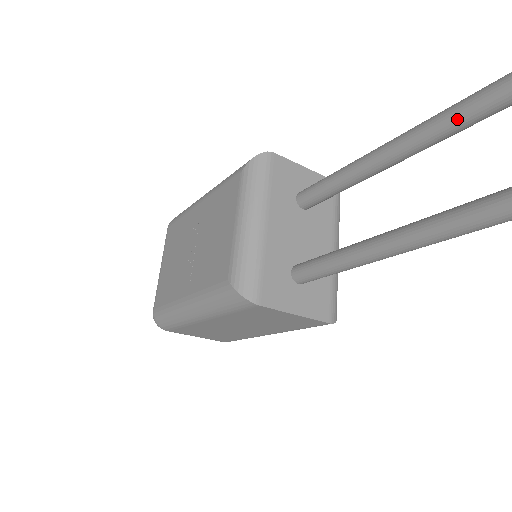
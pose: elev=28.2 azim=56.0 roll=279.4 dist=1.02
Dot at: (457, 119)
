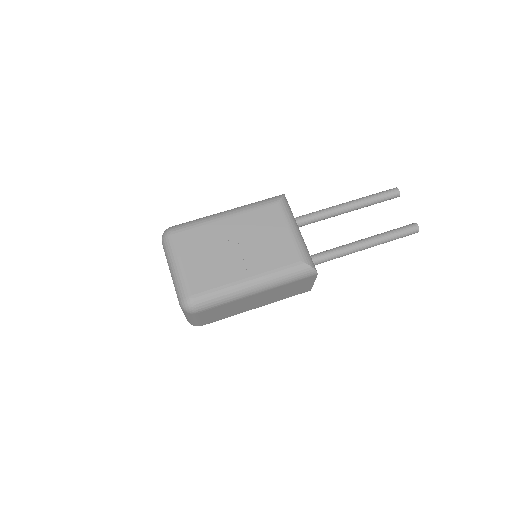
Dot at: (380, 199)
